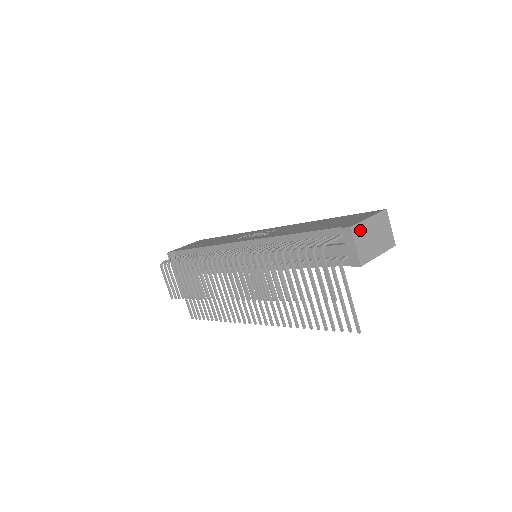
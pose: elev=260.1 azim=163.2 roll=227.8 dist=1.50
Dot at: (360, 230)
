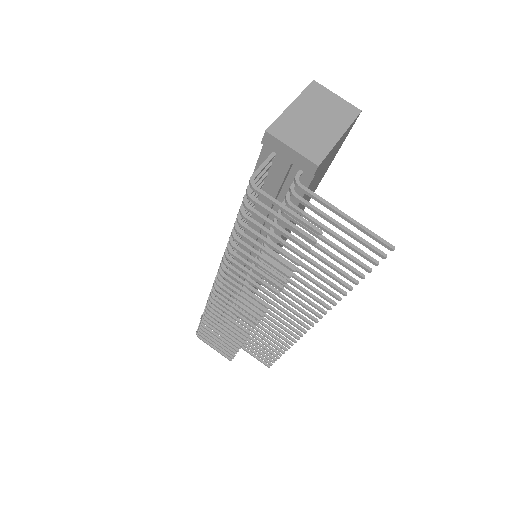
Dot at: (285, 126)
